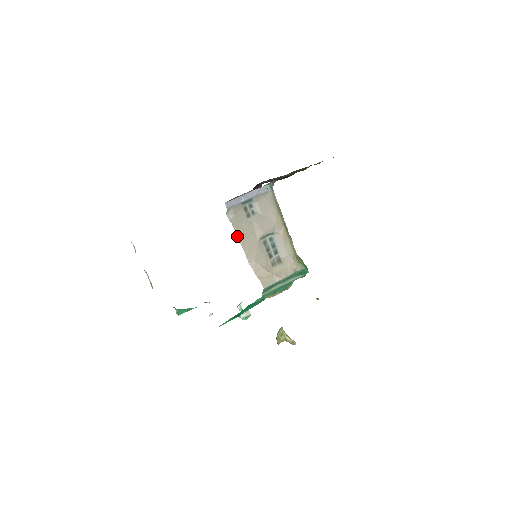
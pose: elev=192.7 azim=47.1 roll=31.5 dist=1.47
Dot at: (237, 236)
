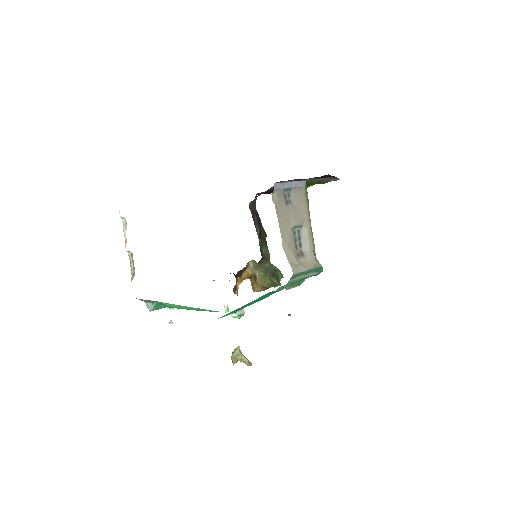
Dot at: occluded
